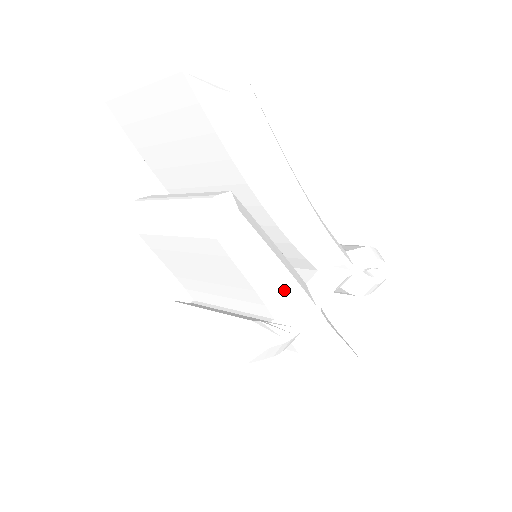
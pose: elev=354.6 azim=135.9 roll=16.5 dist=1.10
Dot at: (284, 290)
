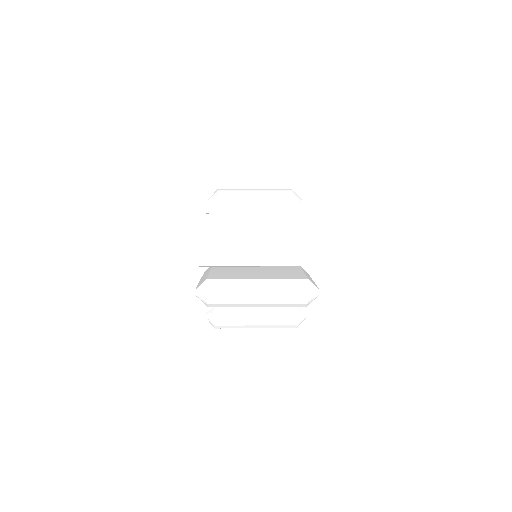
Dot at: occluded
